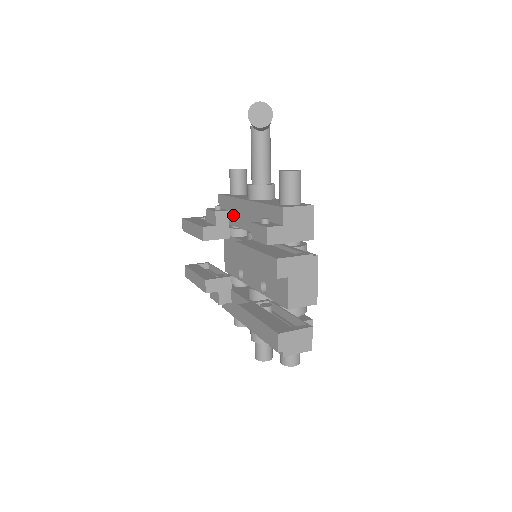
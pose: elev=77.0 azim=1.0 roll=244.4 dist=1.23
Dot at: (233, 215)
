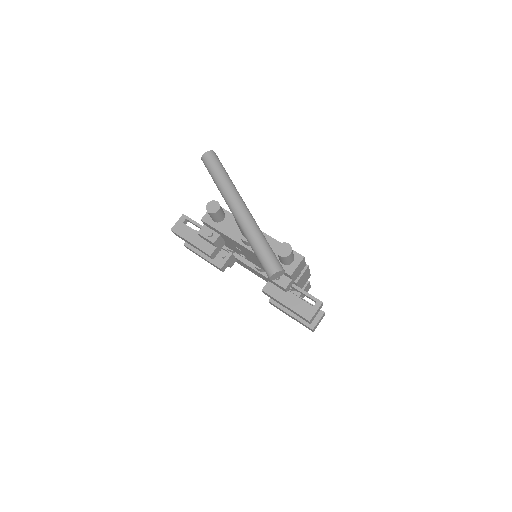
Dot at: (228, 240)
